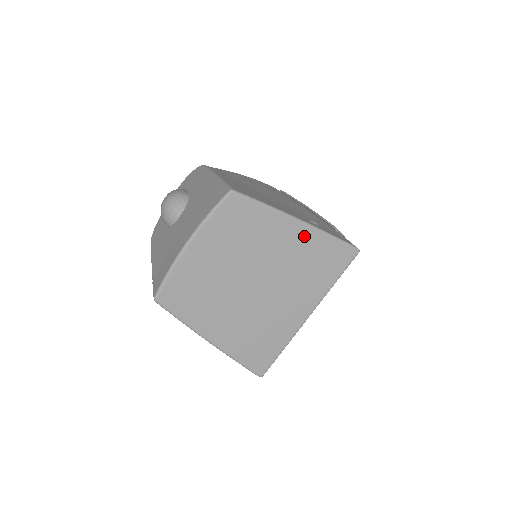
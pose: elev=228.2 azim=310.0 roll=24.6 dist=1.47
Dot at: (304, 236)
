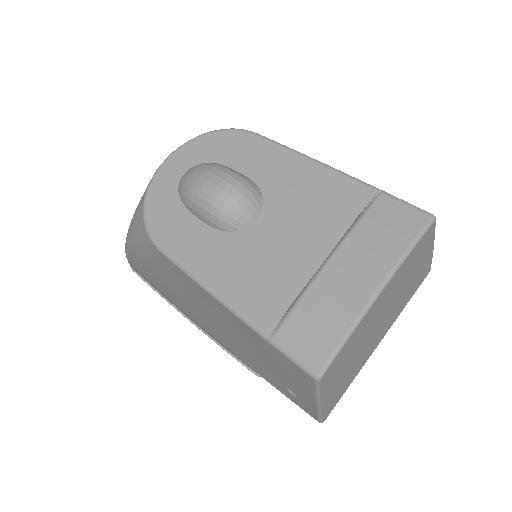
Dot at: (425, 263)
